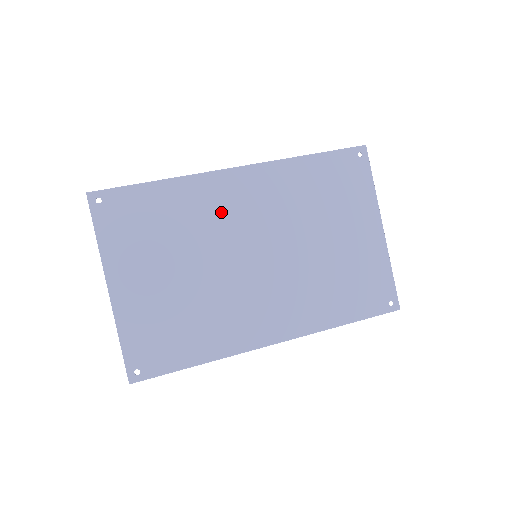
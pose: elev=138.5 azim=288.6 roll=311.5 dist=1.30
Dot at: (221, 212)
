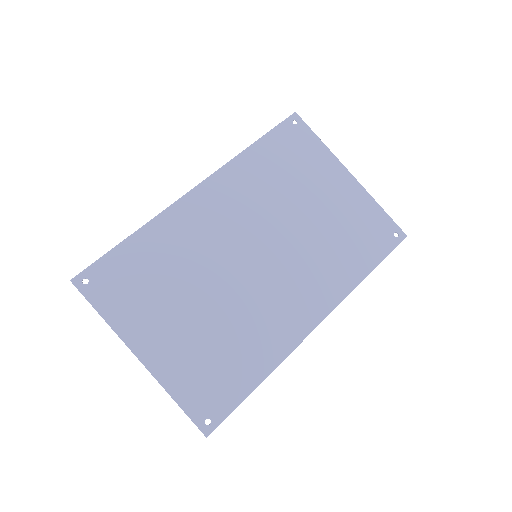
Dot at: (203, 233)
